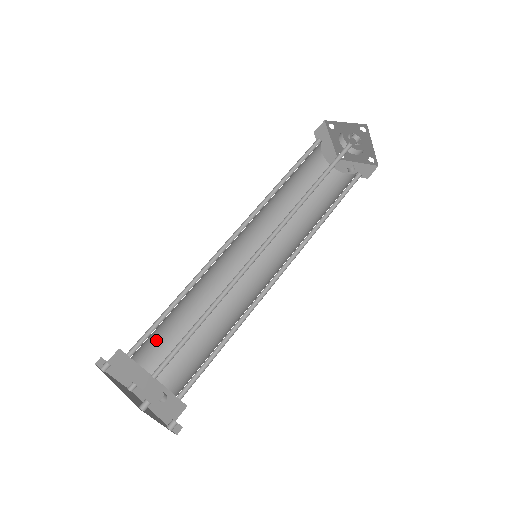
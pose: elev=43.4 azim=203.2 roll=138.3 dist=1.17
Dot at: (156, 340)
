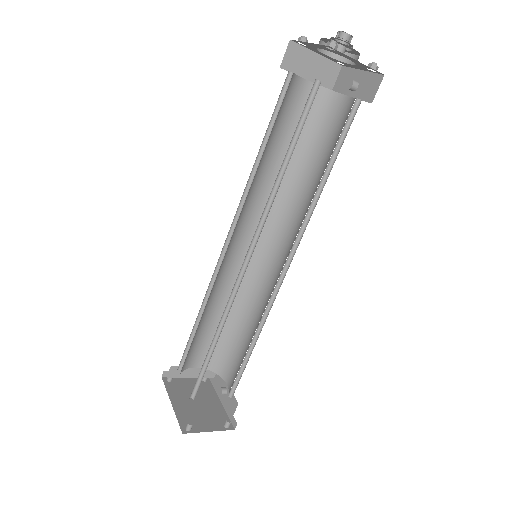
Dot at: (201, 347)
